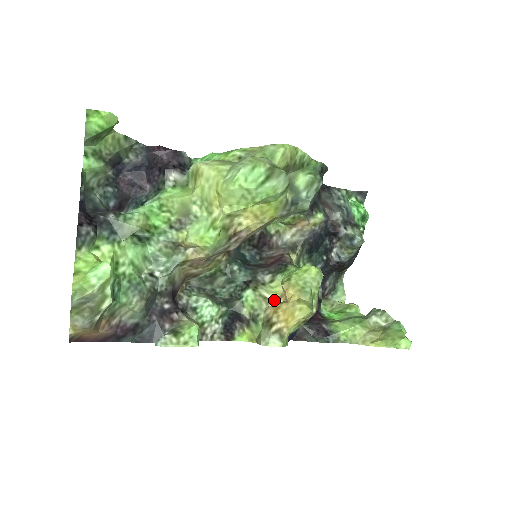
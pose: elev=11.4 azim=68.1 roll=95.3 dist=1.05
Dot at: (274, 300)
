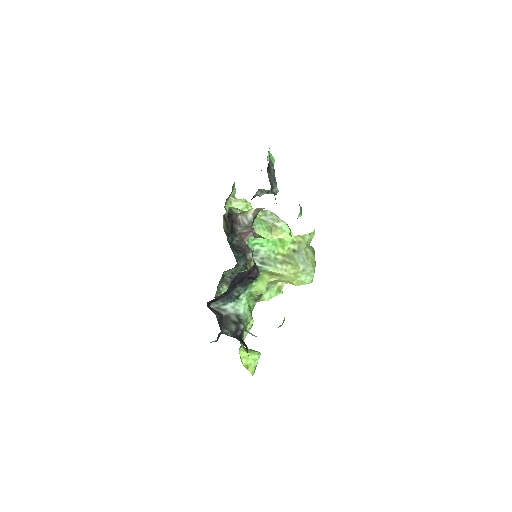
Dot at: occluded
